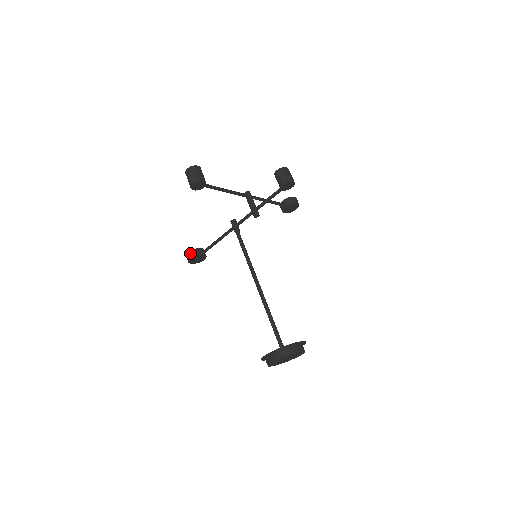
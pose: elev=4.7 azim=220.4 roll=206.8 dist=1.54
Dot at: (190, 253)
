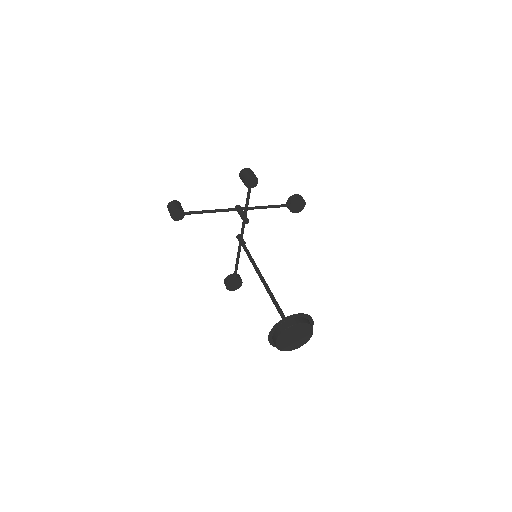
Dot at: (225, 281)
